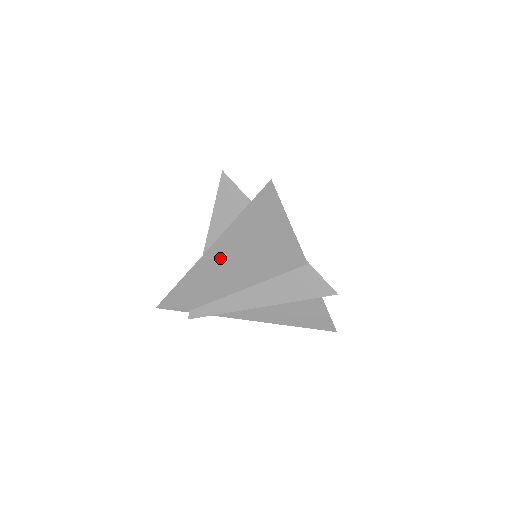
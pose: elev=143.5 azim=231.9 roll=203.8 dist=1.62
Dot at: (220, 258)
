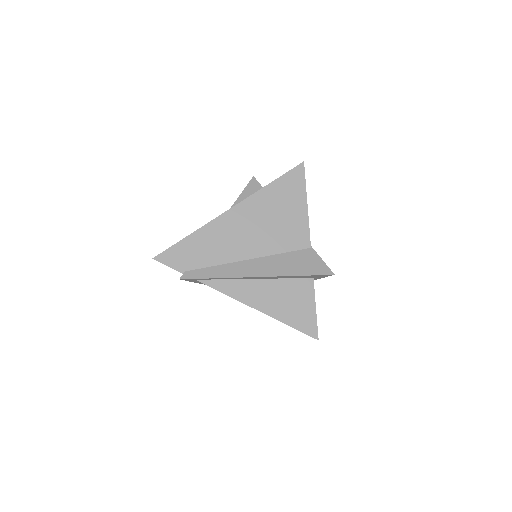
Dot at: (239, 219)
